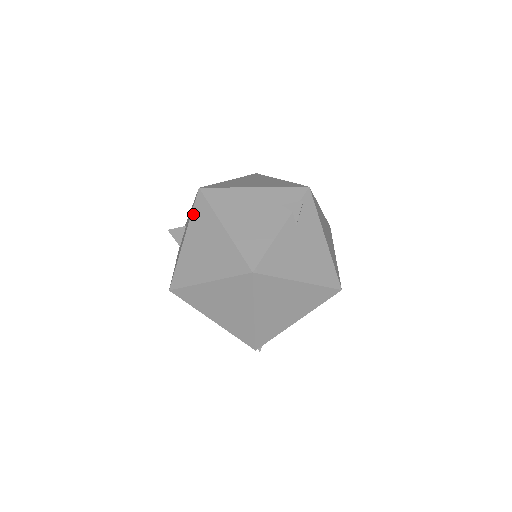
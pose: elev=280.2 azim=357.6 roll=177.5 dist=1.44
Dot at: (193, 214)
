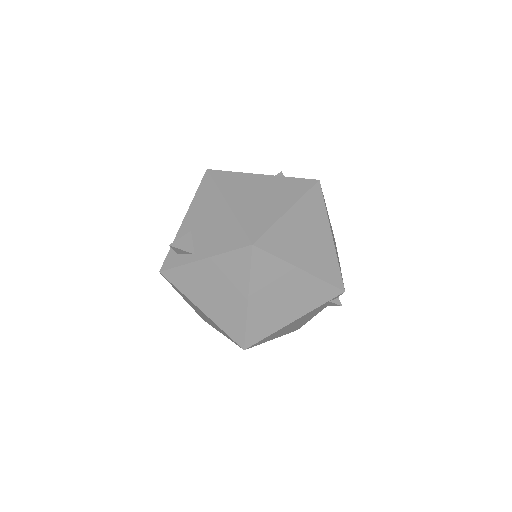
Dot at: (219, 184)
